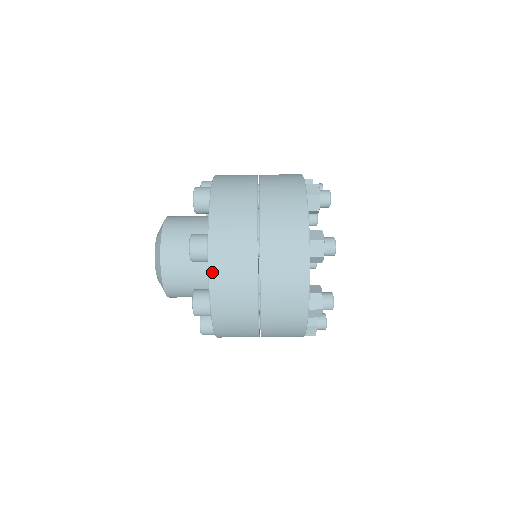
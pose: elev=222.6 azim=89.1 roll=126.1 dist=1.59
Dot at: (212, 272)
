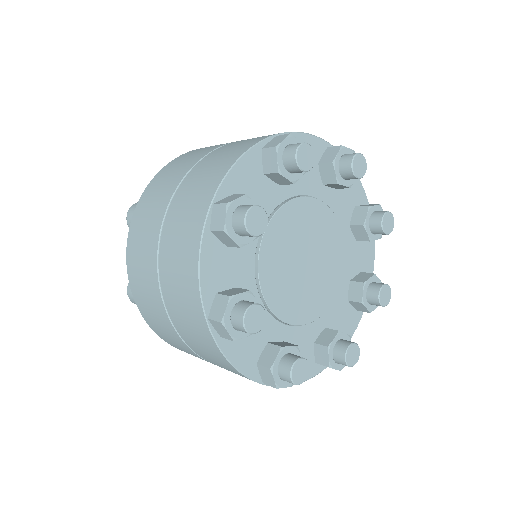
Dot at: occluded
